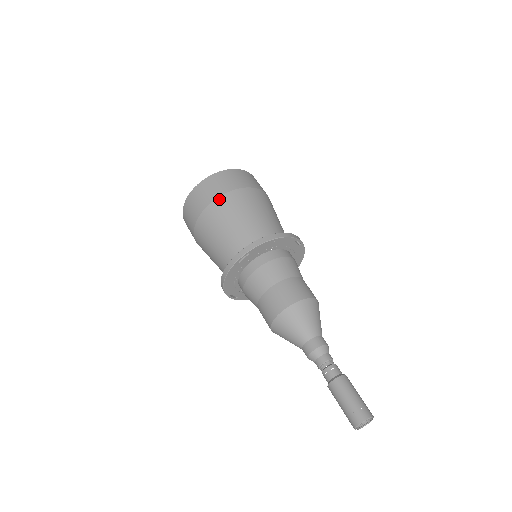
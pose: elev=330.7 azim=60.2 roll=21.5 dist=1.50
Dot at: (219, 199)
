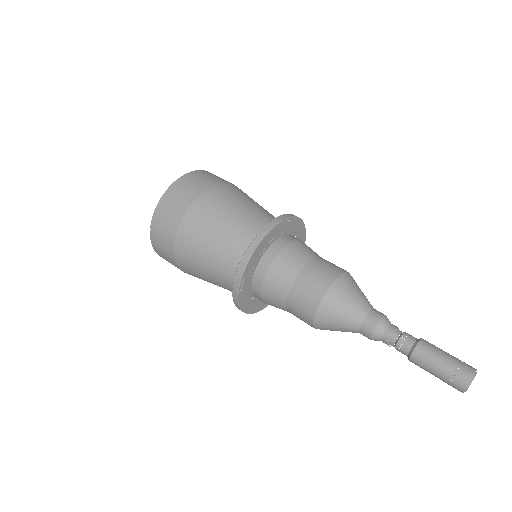
Dot at: (229, 184)
